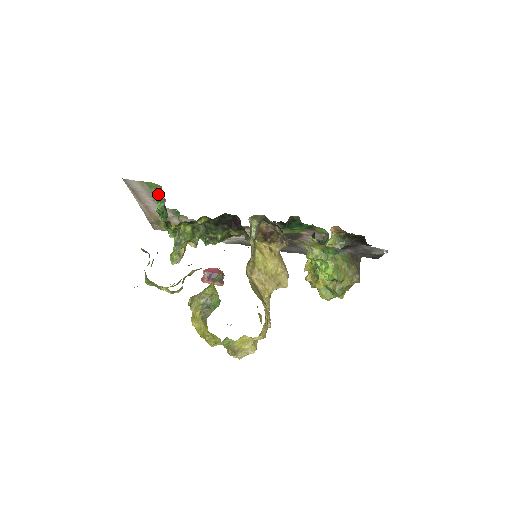
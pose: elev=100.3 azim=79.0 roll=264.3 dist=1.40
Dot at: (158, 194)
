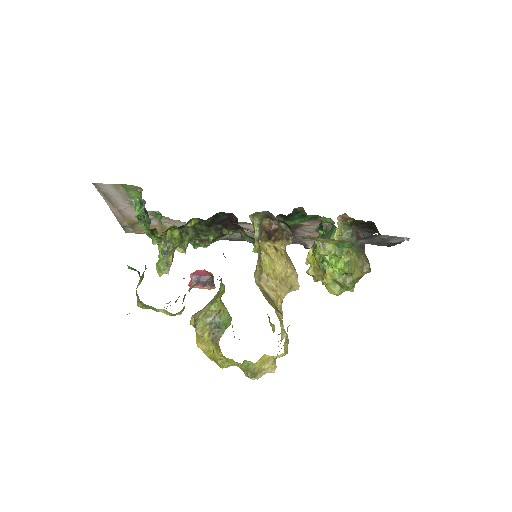
Dot at: (136, 196)
